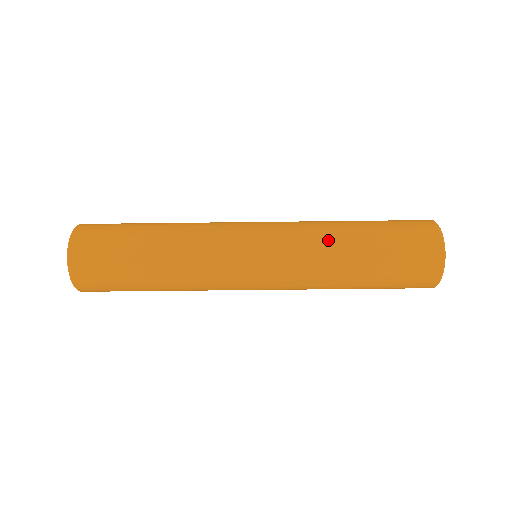
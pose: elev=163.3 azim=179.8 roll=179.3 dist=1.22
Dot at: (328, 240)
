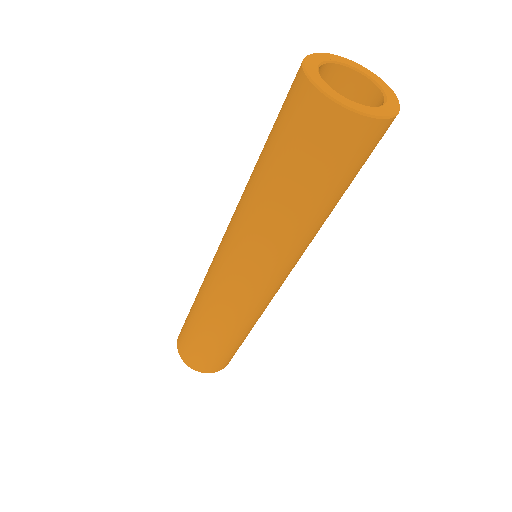
Dot at: (245, 187)
